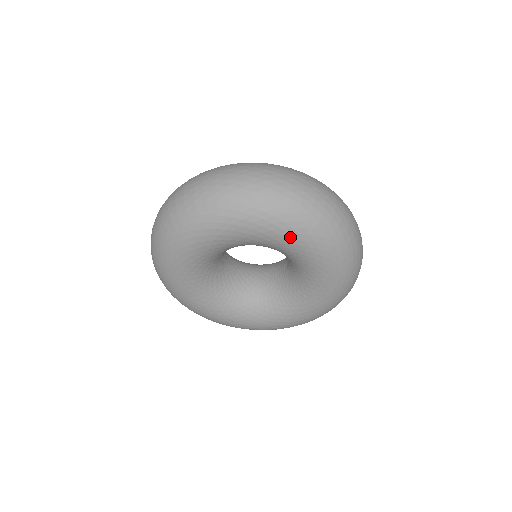
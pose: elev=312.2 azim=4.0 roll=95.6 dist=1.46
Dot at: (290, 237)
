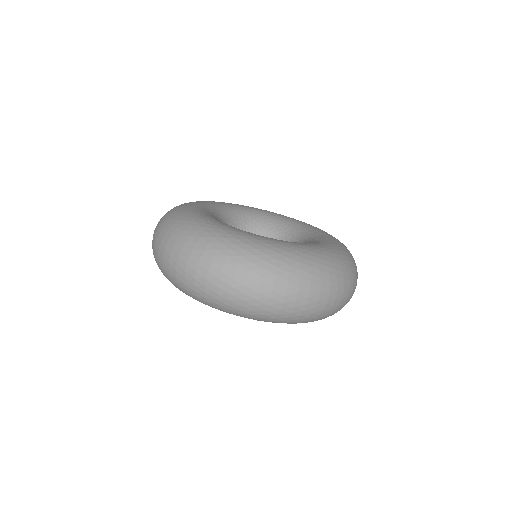
Dot at: occluded
